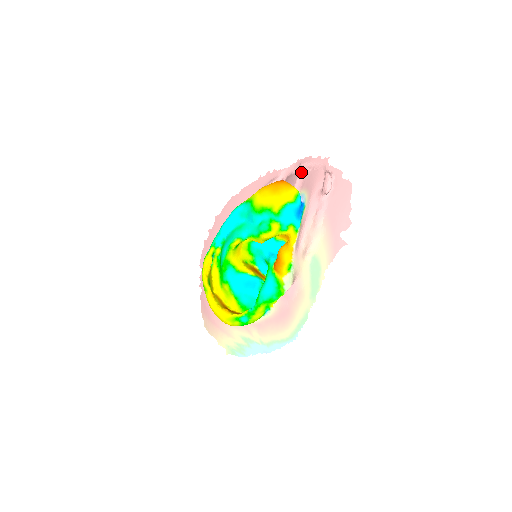
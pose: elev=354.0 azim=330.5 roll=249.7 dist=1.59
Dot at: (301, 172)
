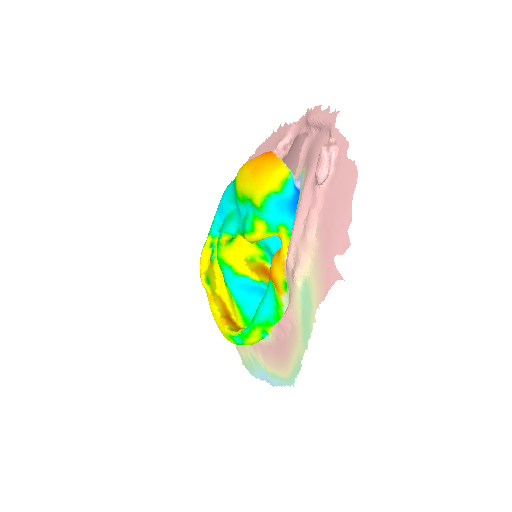
Dot at: (308, 133)
